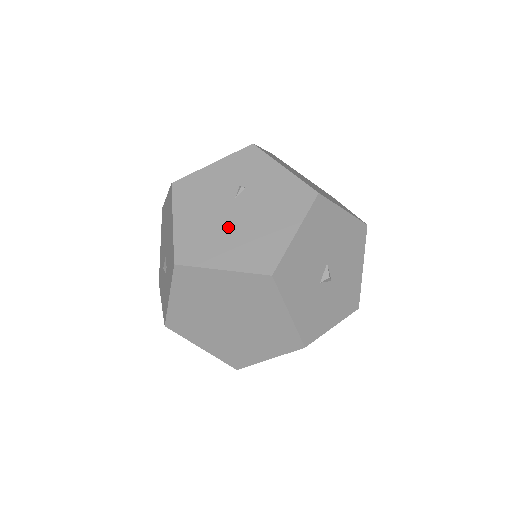
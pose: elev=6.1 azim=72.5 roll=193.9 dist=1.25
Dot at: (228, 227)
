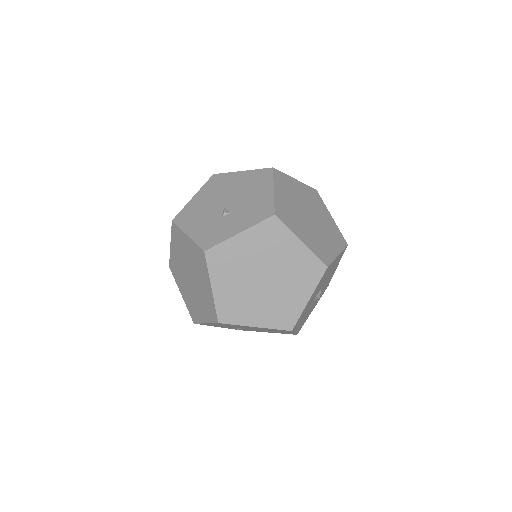
Dot at: (305, 221)
